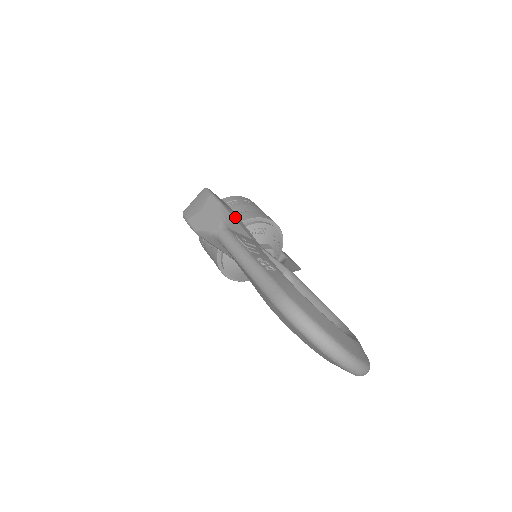
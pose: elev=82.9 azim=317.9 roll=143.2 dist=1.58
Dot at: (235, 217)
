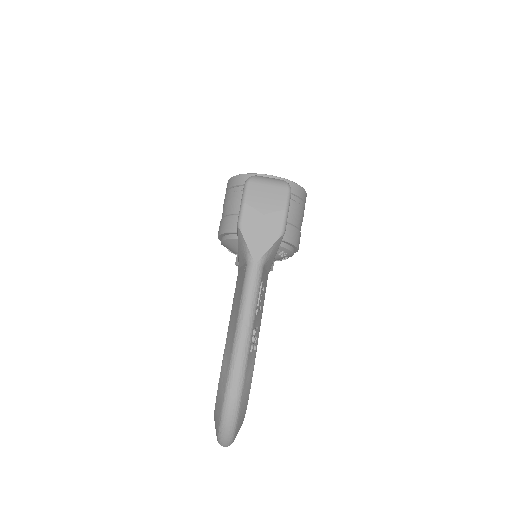
Dot at: occluded
